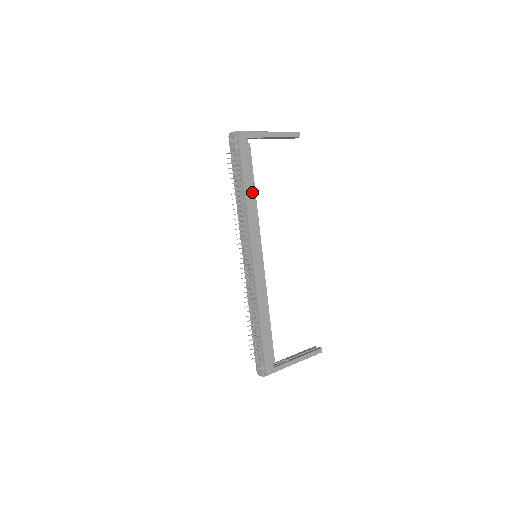
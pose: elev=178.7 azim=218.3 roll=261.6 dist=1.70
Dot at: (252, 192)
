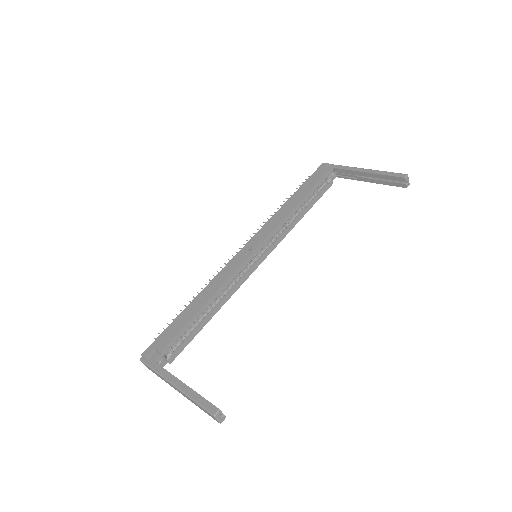
Dot at: (296, 201)
